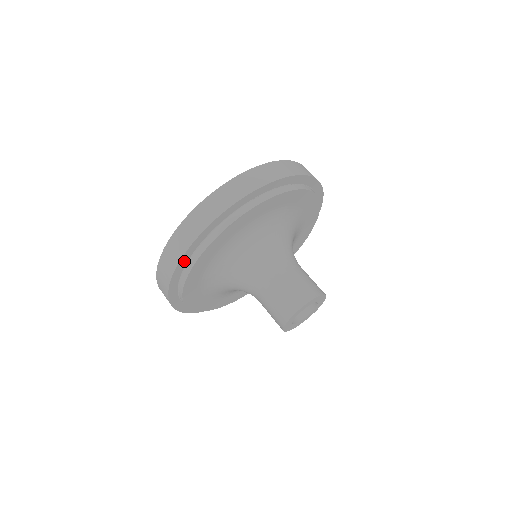
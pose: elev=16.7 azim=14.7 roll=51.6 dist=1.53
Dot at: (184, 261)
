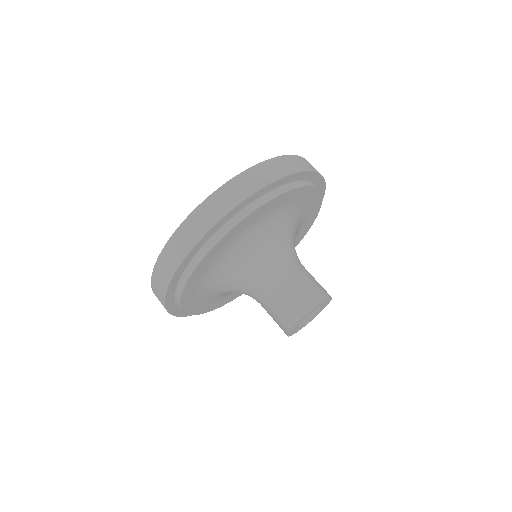
Dot at: (280, 182)
